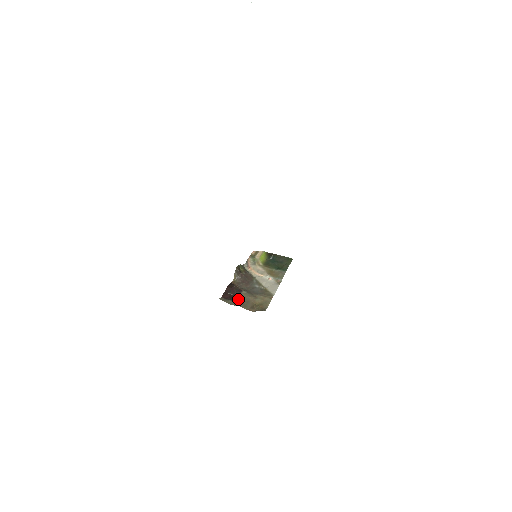
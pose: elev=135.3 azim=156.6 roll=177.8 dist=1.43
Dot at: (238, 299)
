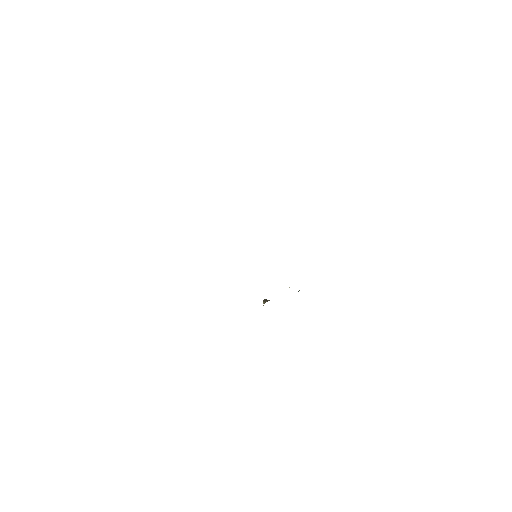
Dot at: occluded
